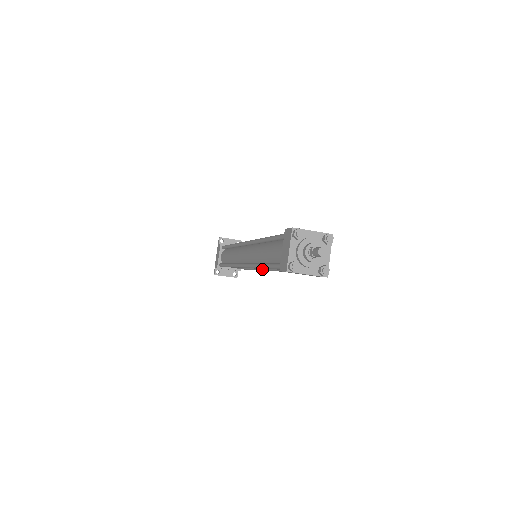
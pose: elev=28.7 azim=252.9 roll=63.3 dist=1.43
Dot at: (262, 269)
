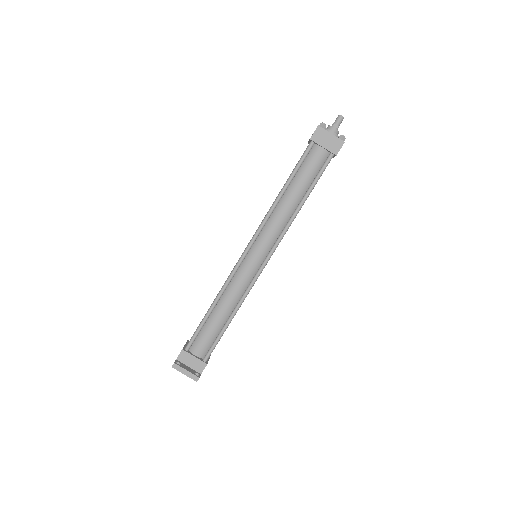
Dot at: (262, 264)
